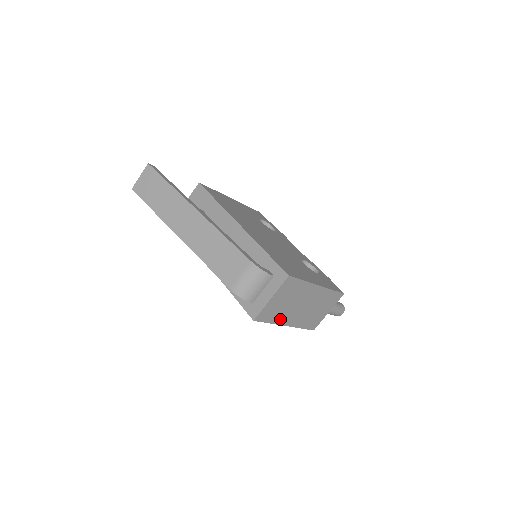
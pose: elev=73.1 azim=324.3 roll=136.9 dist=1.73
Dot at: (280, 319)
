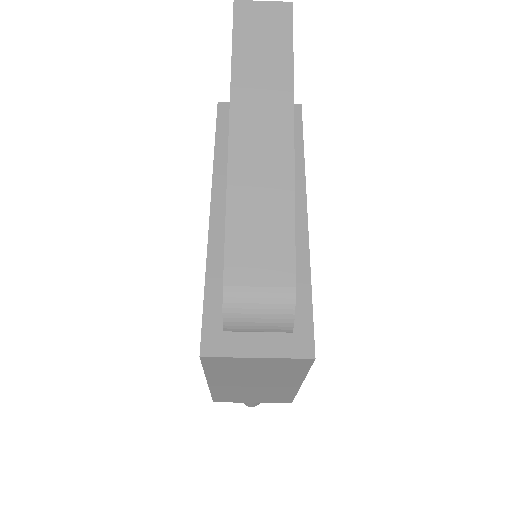
Dot at: (218, 375)
